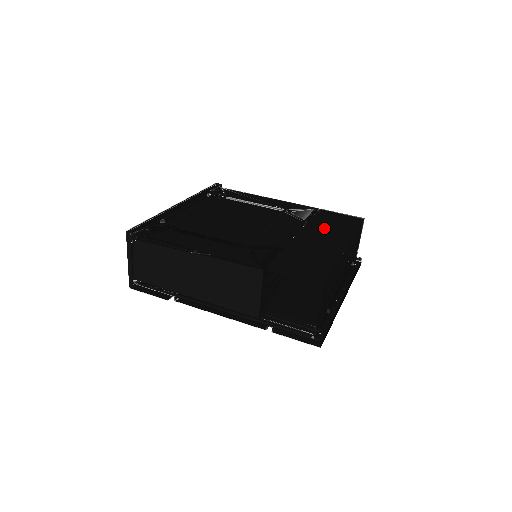
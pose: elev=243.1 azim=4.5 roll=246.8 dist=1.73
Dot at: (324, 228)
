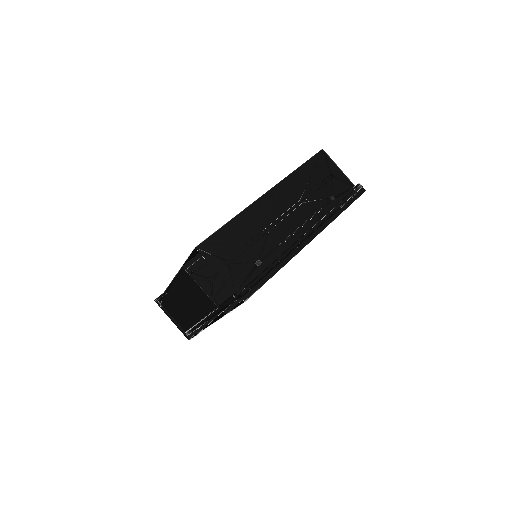
Dot at: occluded
